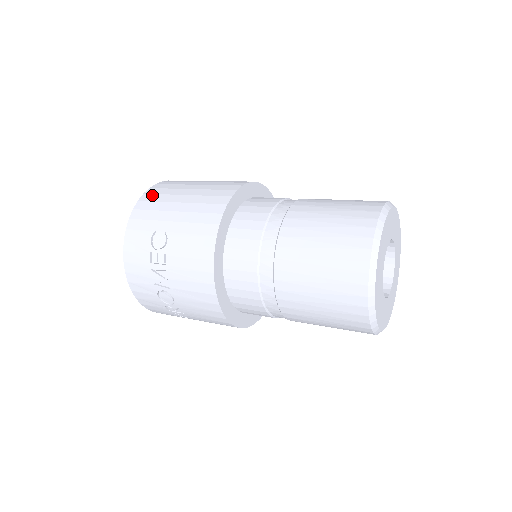
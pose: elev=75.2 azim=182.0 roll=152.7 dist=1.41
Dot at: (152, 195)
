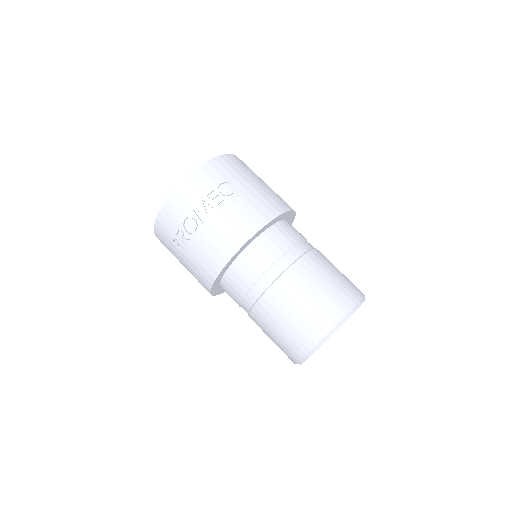
Dot at: (236, 160)
